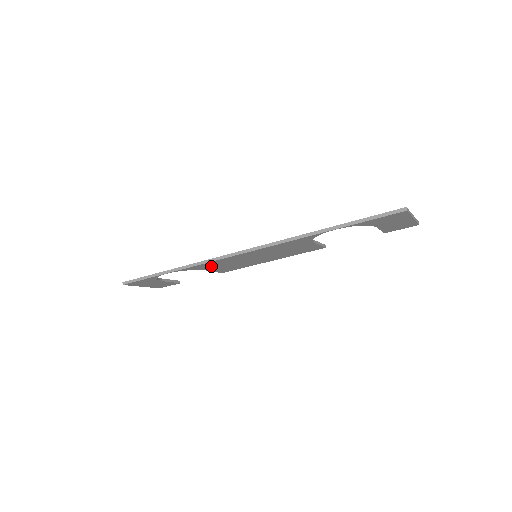
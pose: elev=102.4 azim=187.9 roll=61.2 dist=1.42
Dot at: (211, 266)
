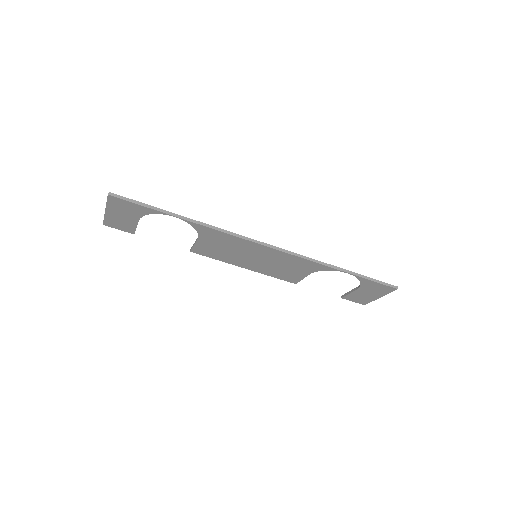
Dot at: (215, 239)
